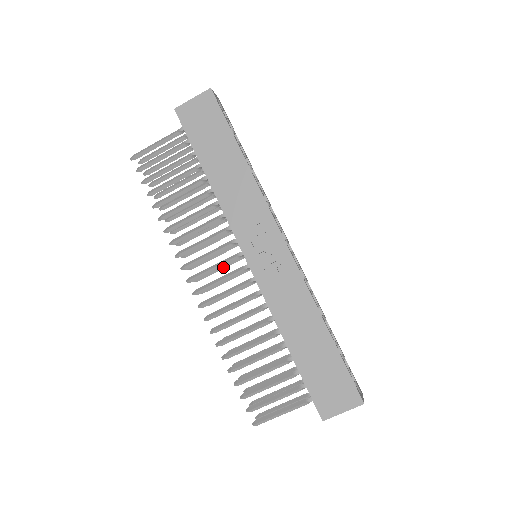
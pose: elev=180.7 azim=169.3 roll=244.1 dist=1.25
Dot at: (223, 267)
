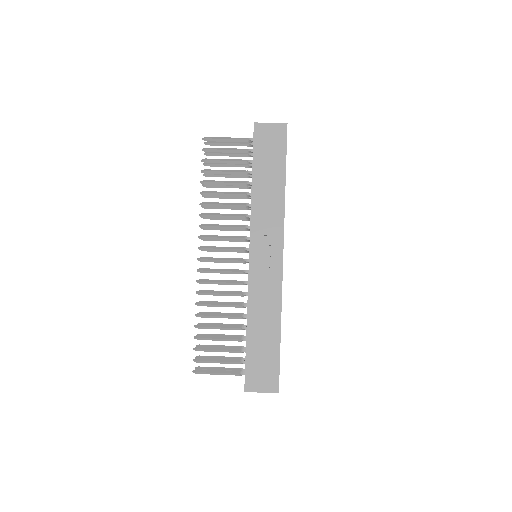
Dot at: (228, 251)
